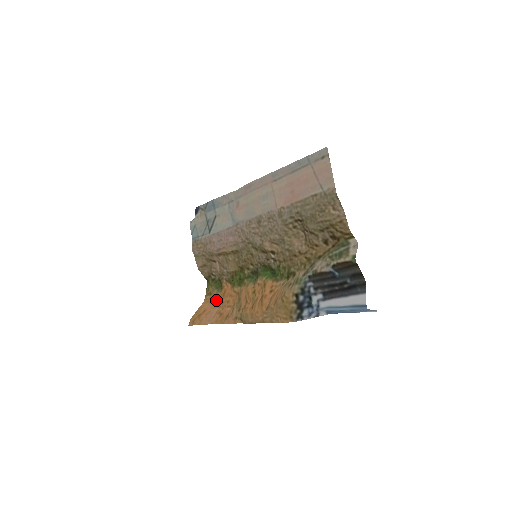
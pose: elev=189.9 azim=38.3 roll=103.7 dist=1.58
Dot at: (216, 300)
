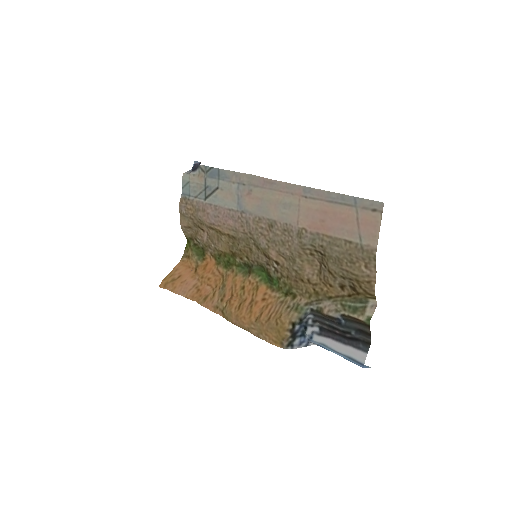
Dot at: (194, 268)
